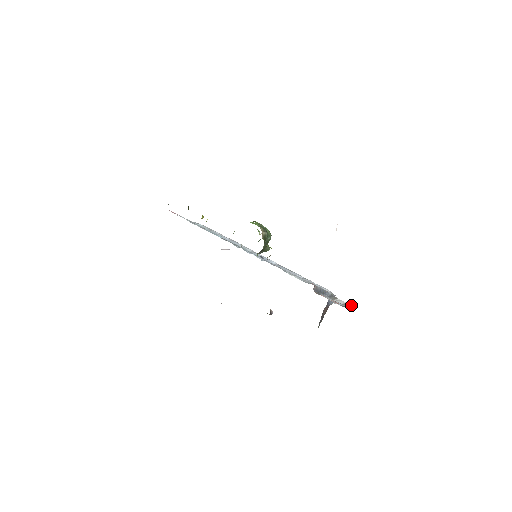
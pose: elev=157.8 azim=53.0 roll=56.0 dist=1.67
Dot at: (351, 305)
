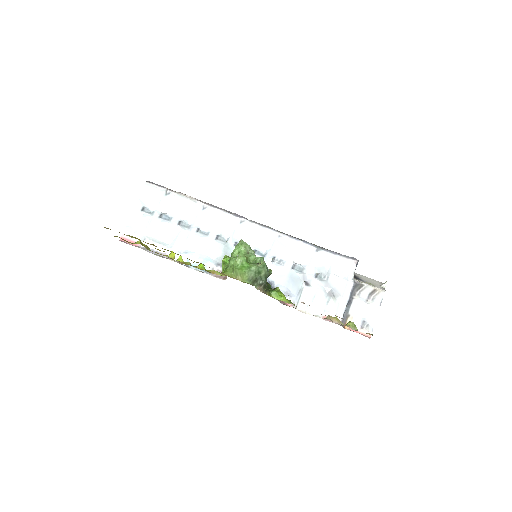
Dot at: (379, 291)
